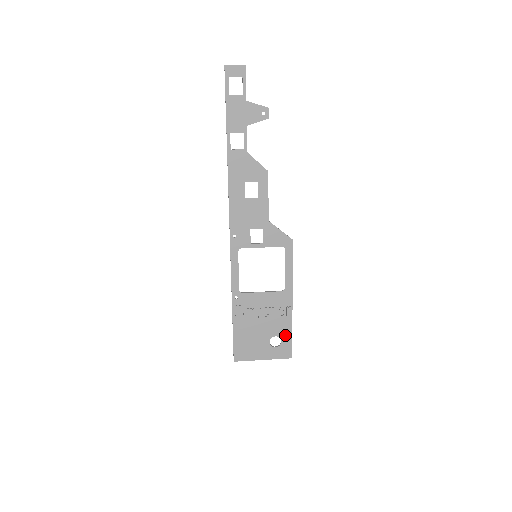
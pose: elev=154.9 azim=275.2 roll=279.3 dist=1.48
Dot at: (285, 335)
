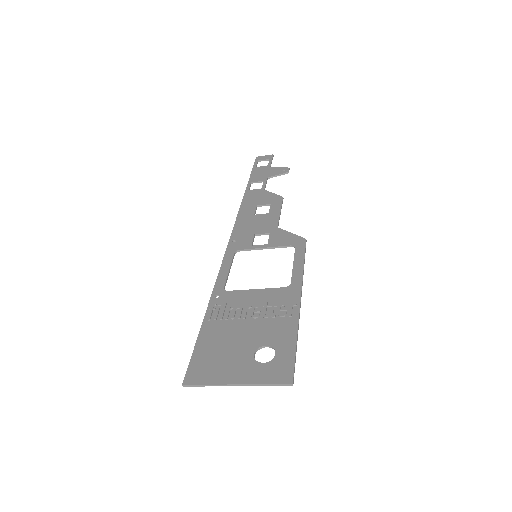
Dot at: (283, 344)
